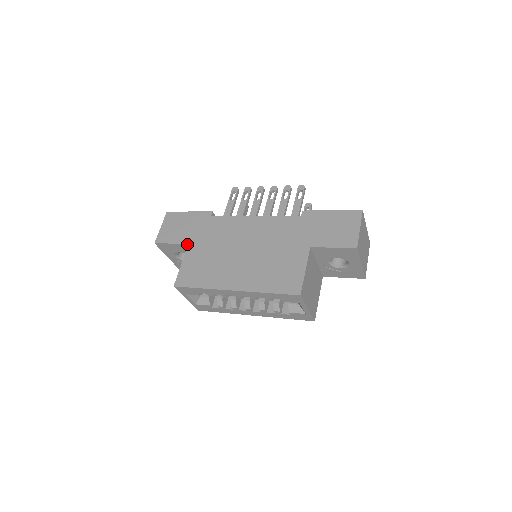
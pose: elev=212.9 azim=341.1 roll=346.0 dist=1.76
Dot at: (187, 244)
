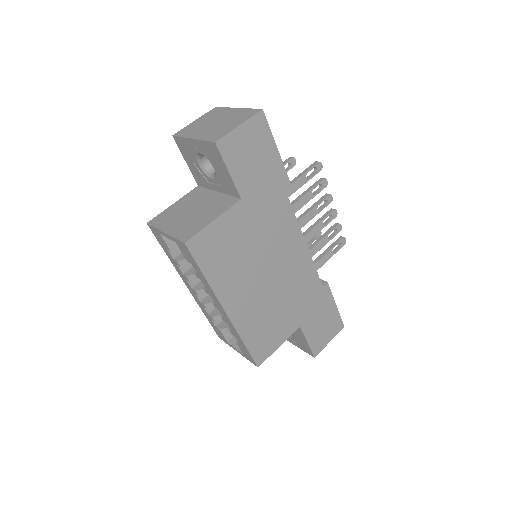
Dot at: (240, 196)
